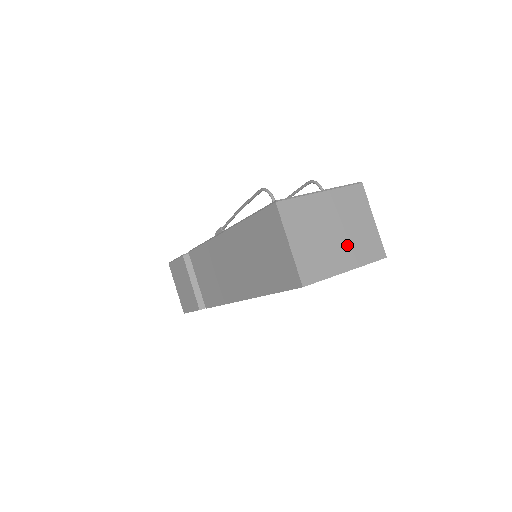
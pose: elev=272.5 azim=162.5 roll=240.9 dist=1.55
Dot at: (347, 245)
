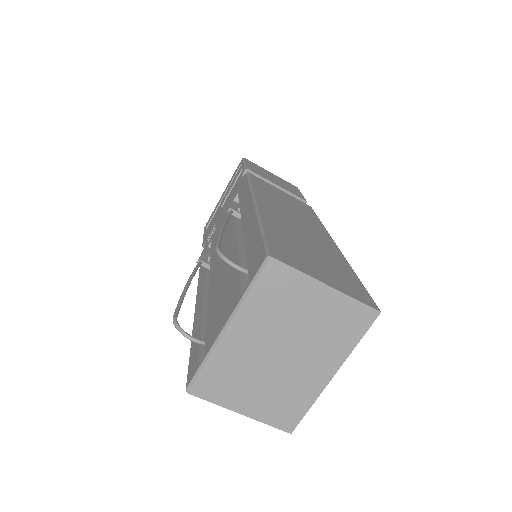
Dot at: (311, 352)
